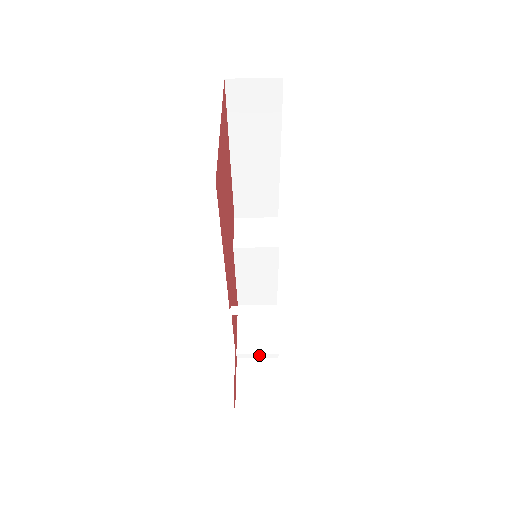
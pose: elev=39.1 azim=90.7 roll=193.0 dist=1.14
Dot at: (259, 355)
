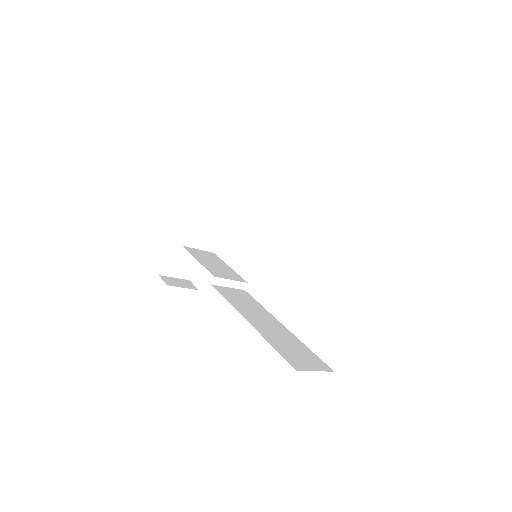
Dot at: (194, 238)
